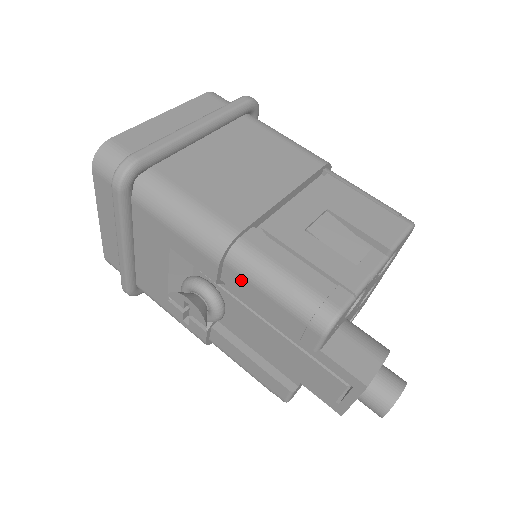
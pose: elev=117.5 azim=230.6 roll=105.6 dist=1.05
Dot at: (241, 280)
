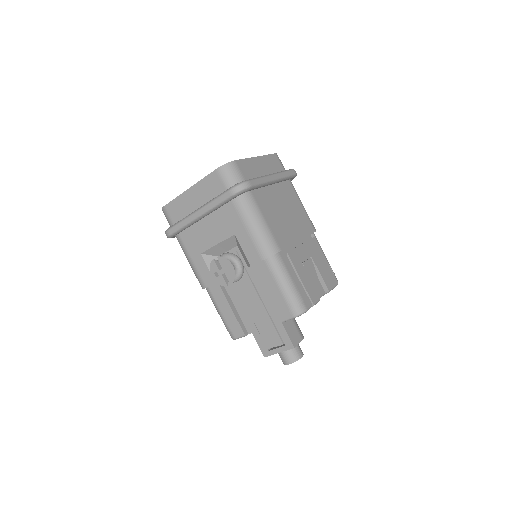
Dot at: (268, 272)
